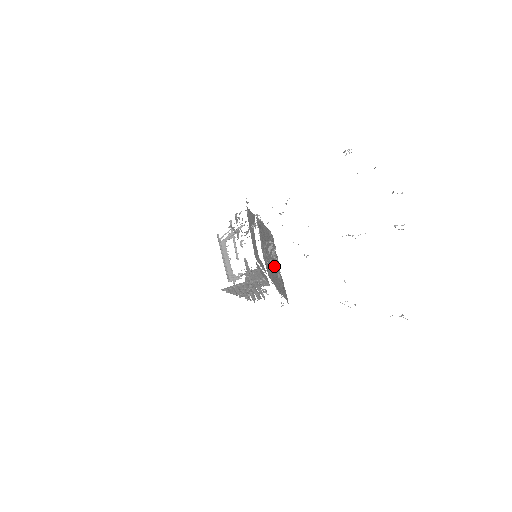
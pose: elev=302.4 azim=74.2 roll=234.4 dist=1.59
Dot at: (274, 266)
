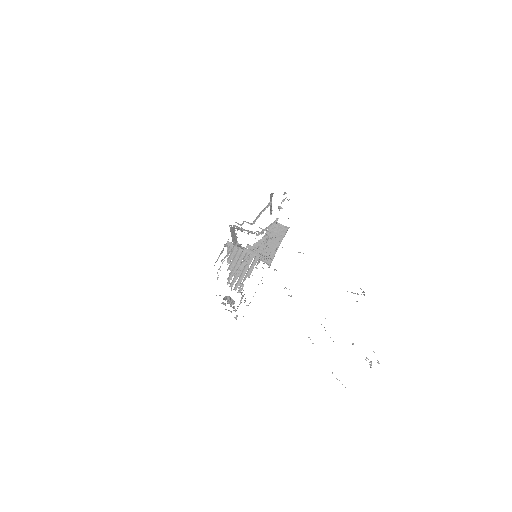
Dot at: (241, 297)
